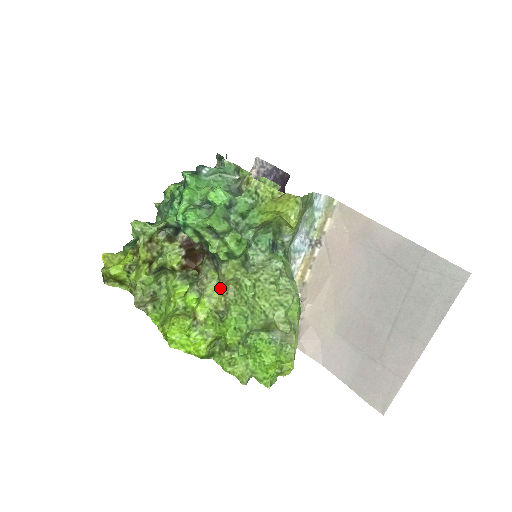
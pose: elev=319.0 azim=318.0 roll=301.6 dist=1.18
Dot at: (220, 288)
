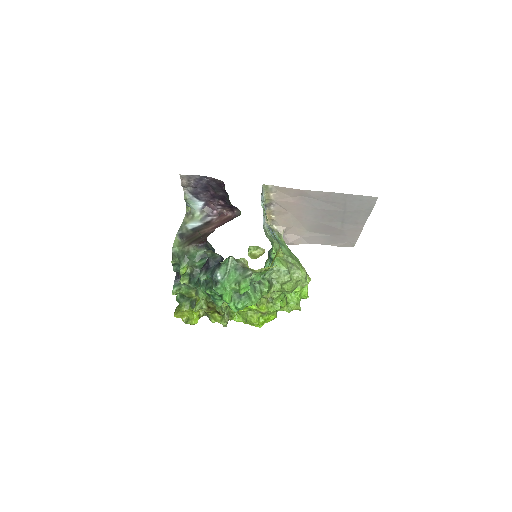
Dot at: occluded
